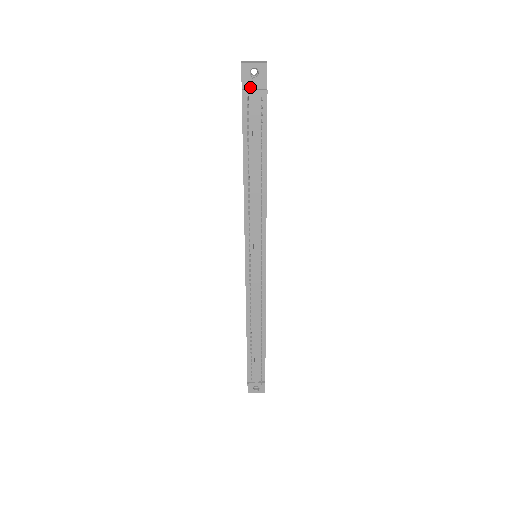
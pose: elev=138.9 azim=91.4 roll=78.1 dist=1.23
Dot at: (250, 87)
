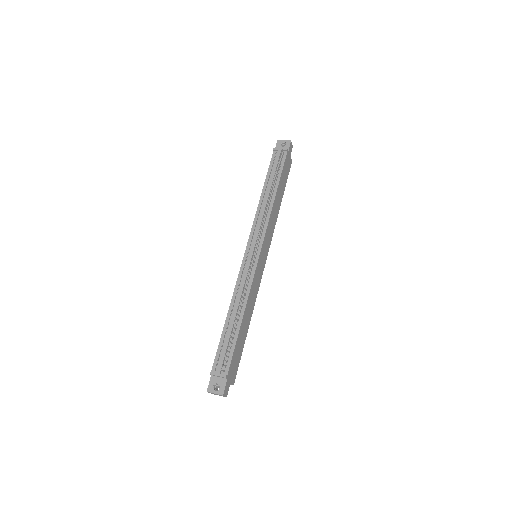
Dot at: occluded
